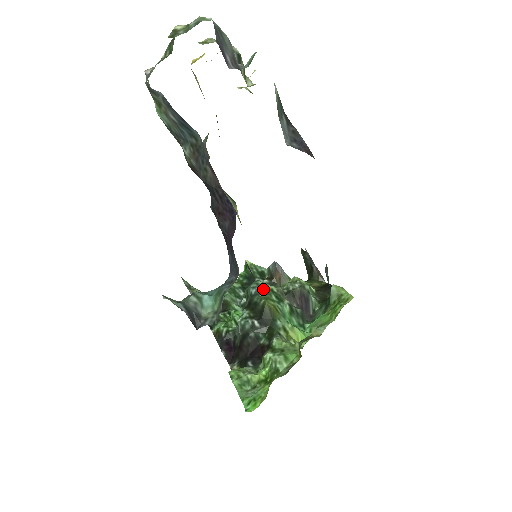
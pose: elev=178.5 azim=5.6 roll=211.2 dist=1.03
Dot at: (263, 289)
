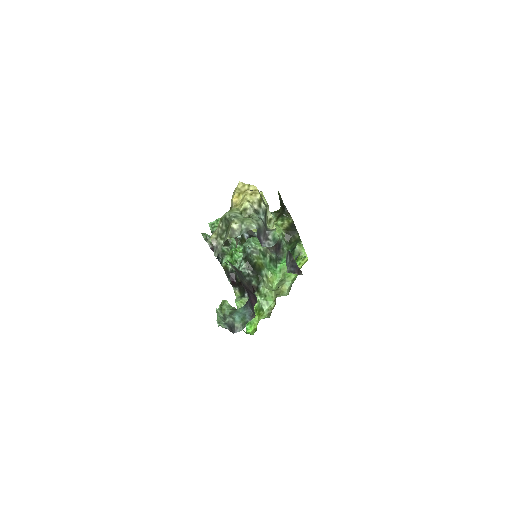
Dot at: (255, 250)
